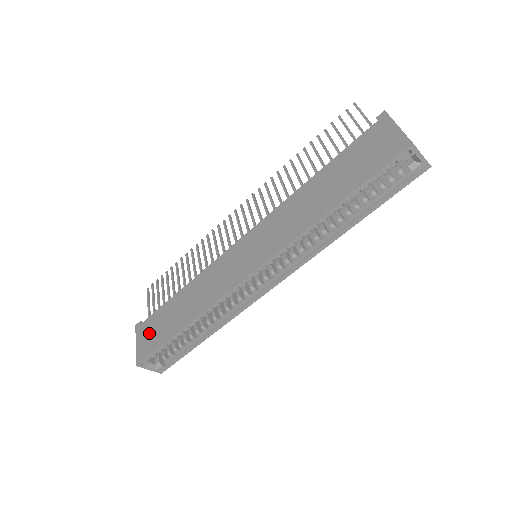
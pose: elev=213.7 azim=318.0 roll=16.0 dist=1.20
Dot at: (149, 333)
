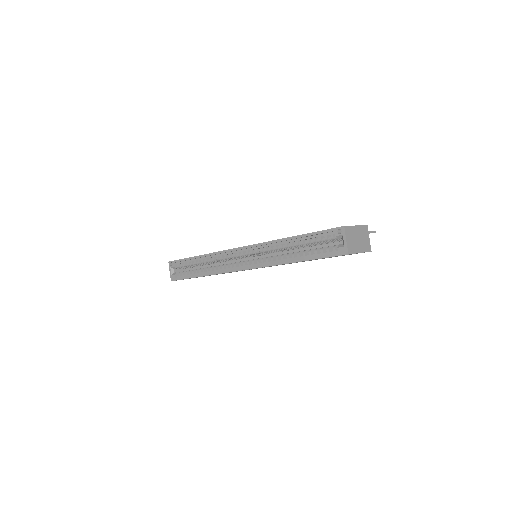
Dot at: occluded
